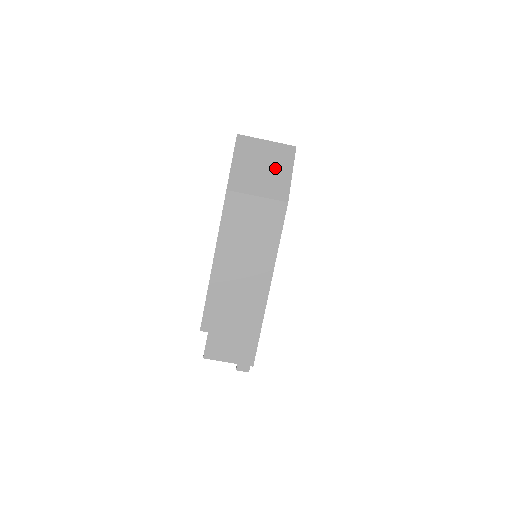
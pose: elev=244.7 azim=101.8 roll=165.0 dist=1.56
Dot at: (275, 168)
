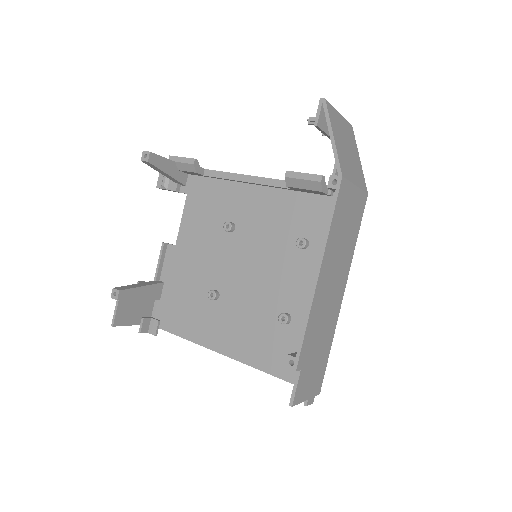
Dot at: (353, 151)
